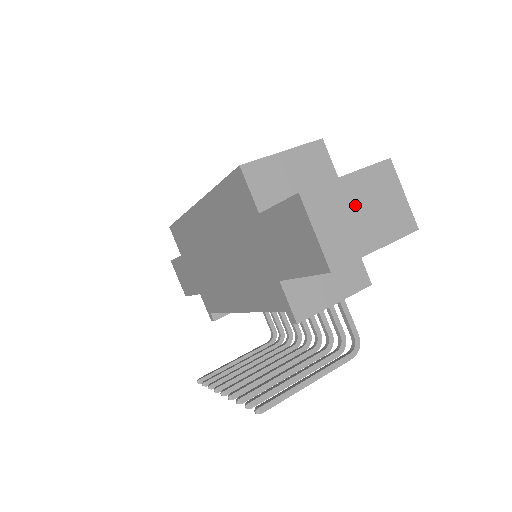
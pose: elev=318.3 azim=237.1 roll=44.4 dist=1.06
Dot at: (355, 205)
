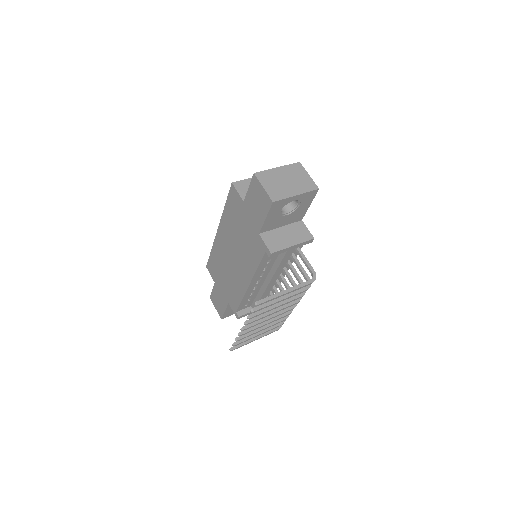
Dot at: (283, 178)
